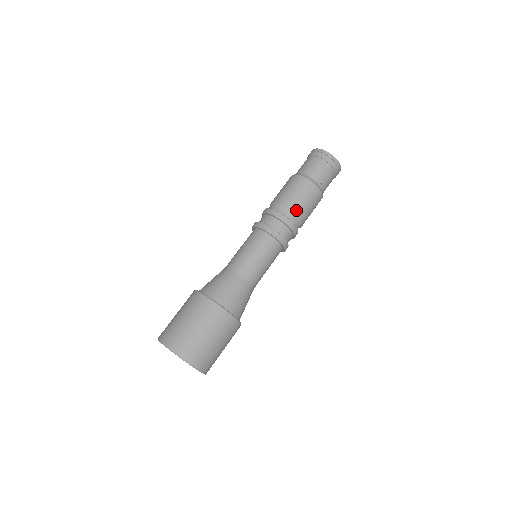
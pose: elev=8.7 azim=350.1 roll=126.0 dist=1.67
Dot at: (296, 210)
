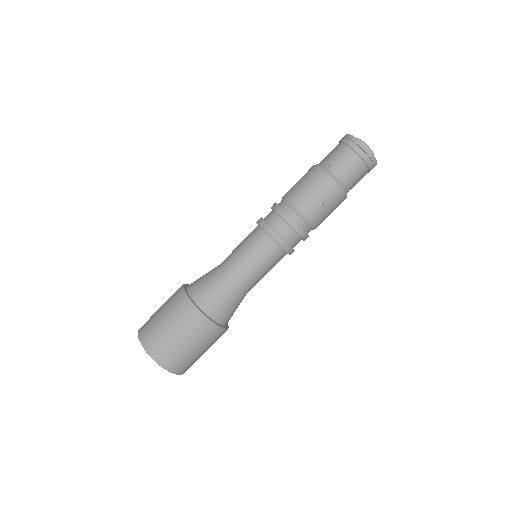
Dot at: (290, 196)
